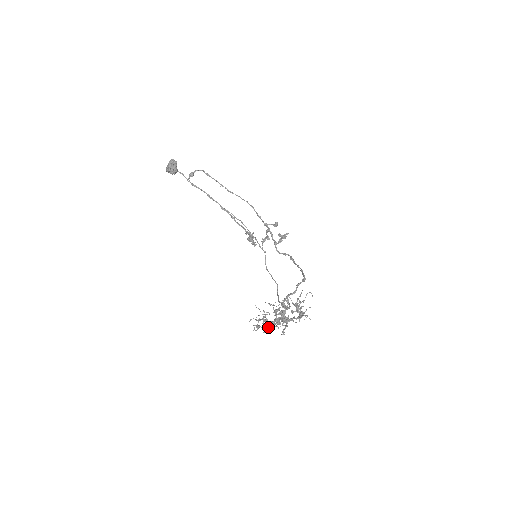
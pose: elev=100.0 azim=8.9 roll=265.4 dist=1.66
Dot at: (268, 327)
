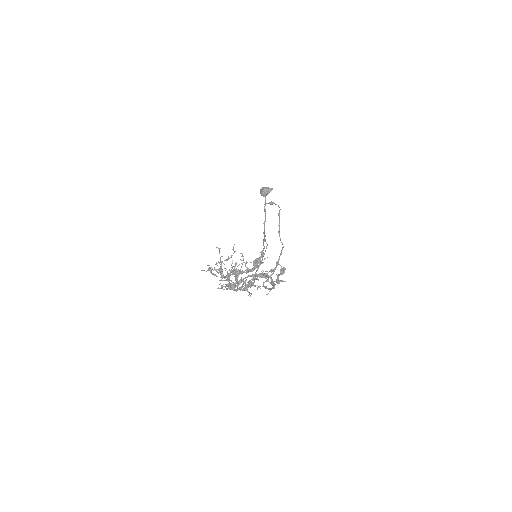
Dot at: occluded
